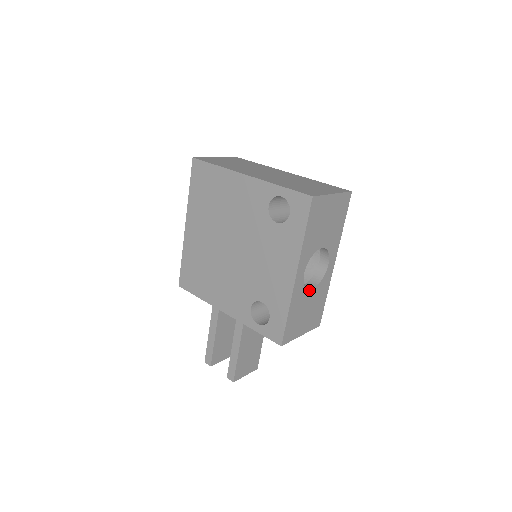
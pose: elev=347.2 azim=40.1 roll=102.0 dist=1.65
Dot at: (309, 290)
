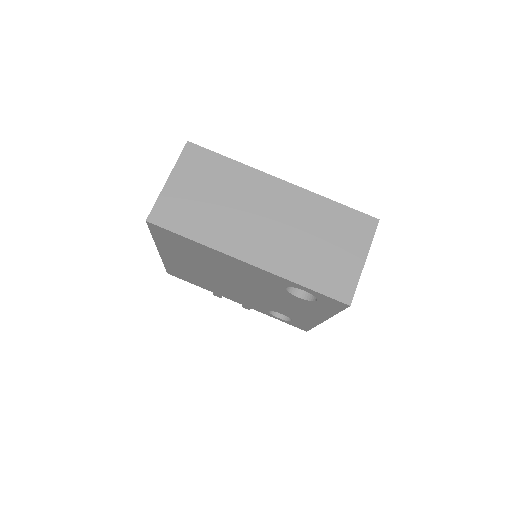
Dot at: occluded
